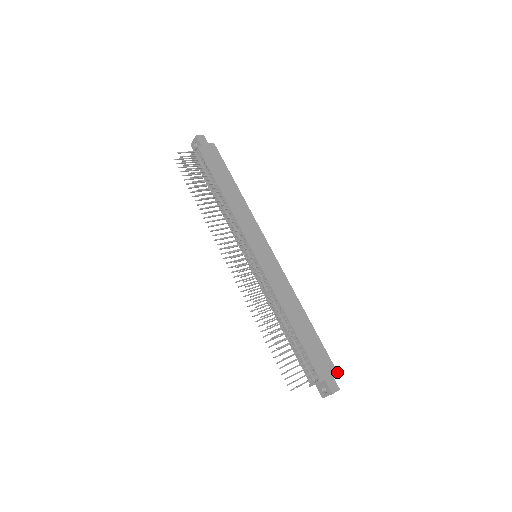
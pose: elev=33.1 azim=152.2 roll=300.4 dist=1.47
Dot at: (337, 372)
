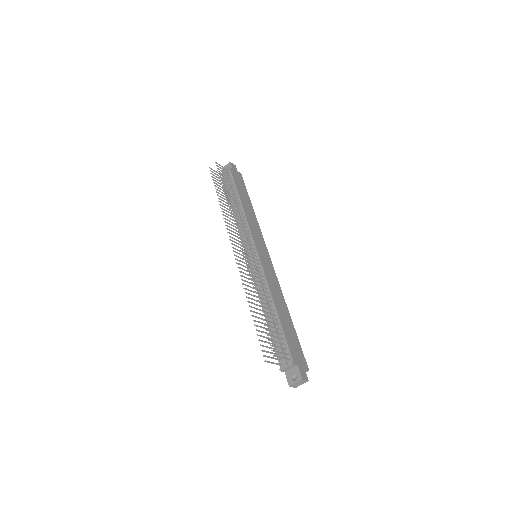
Dot at: occluded
